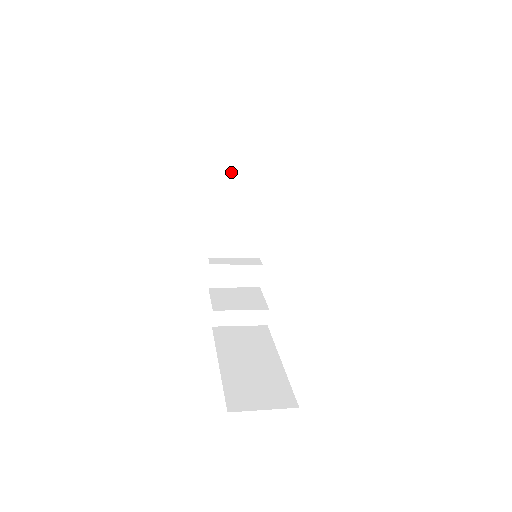
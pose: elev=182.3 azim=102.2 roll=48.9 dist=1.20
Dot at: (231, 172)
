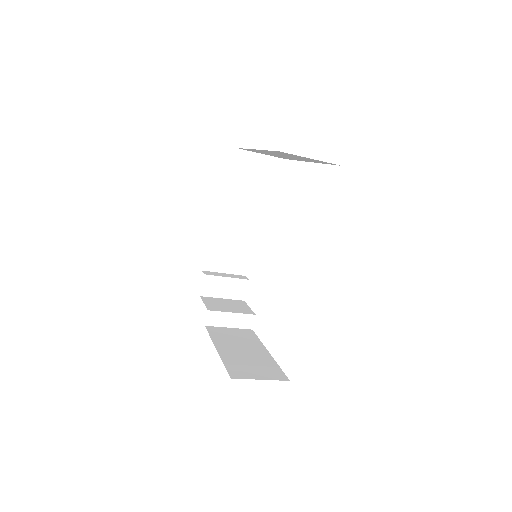
Dot at: (237, 190)
